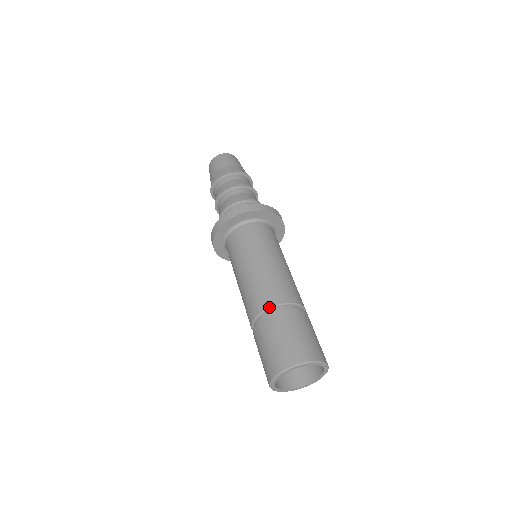
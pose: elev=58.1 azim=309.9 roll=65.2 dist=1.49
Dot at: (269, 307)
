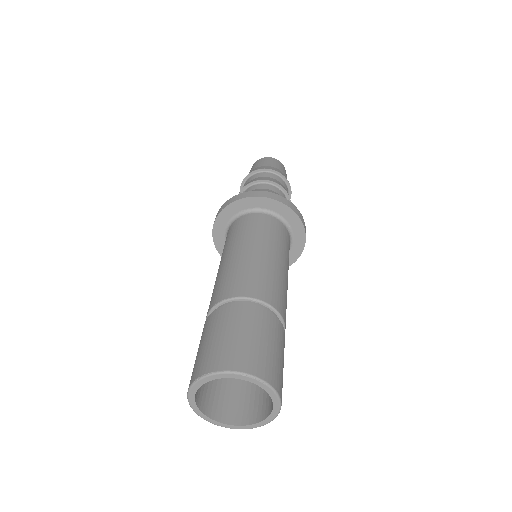
Dot at: (206, 318)
